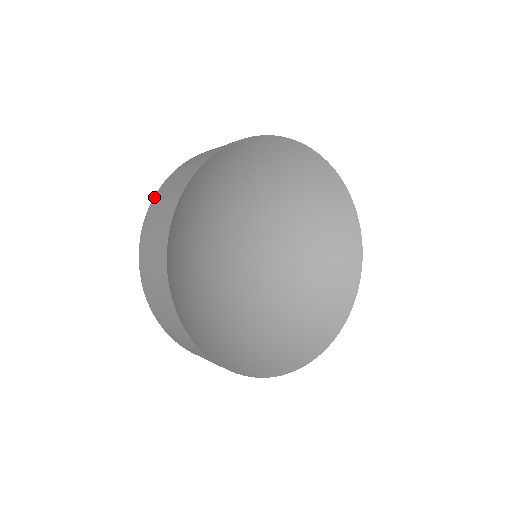
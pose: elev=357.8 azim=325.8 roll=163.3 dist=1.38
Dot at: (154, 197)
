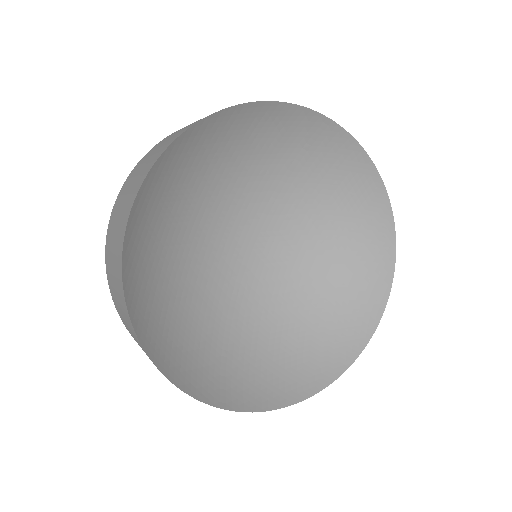
Dot at: occluded
